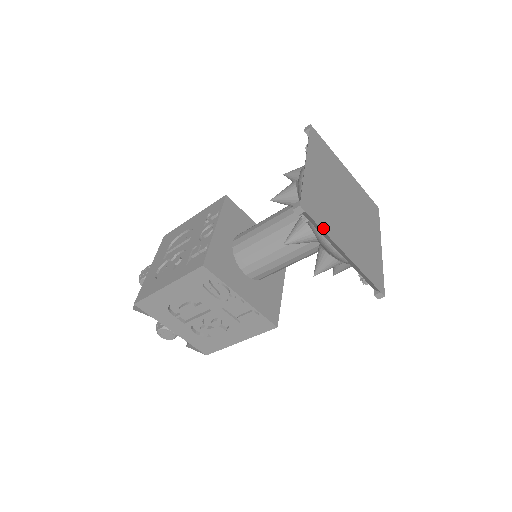
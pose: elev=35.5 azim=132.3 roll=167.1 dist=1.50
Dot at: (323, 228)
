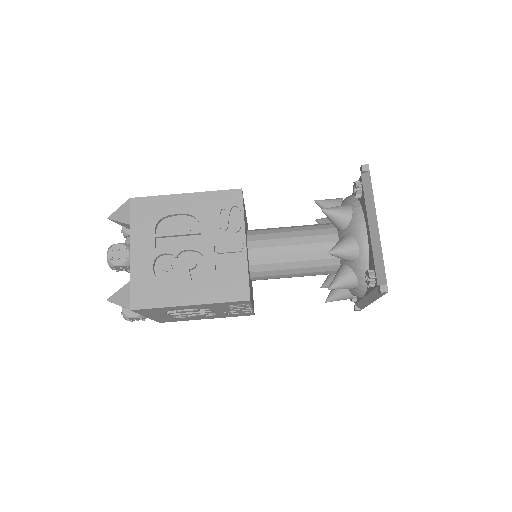
Dot at: (372, 195)
